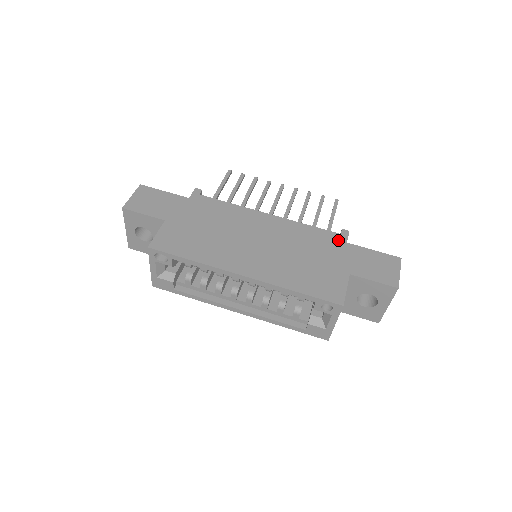
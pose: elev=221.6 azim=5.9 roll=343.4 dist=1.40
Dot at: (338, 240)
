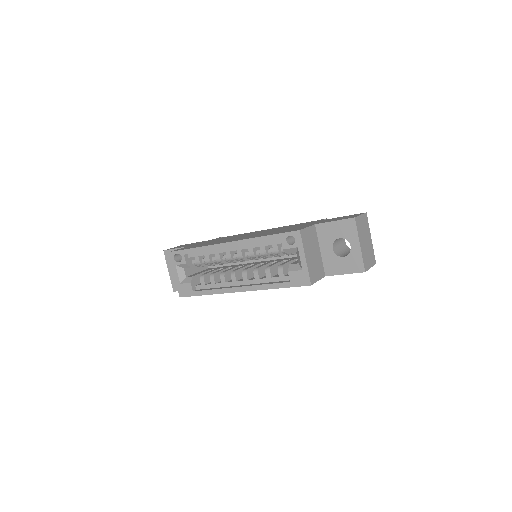
Dot at: (315, 221)
